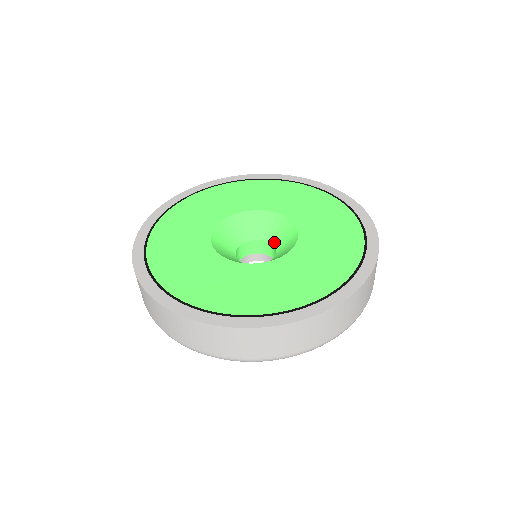
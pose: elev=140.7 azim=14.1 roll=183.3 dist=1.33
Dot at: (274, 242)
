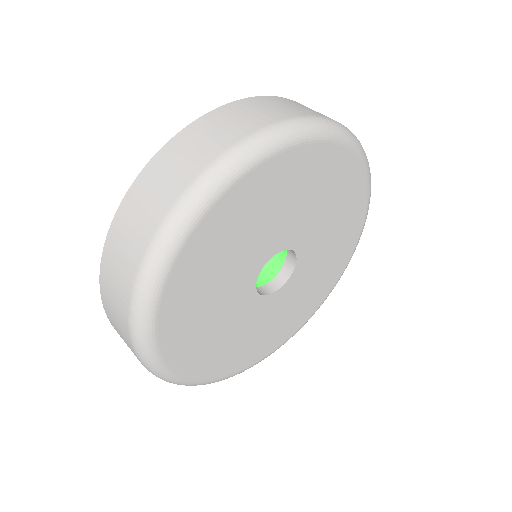
Dot at: occluded
